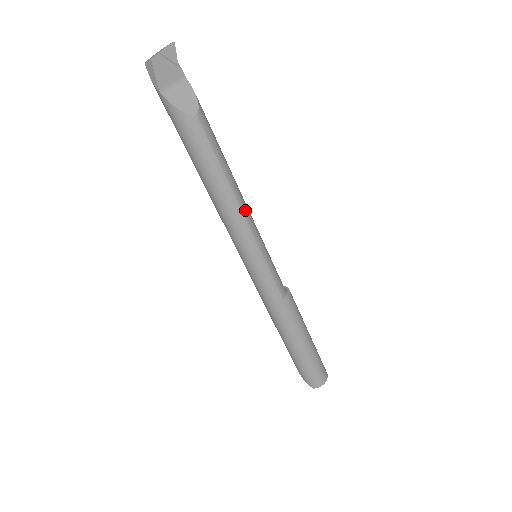
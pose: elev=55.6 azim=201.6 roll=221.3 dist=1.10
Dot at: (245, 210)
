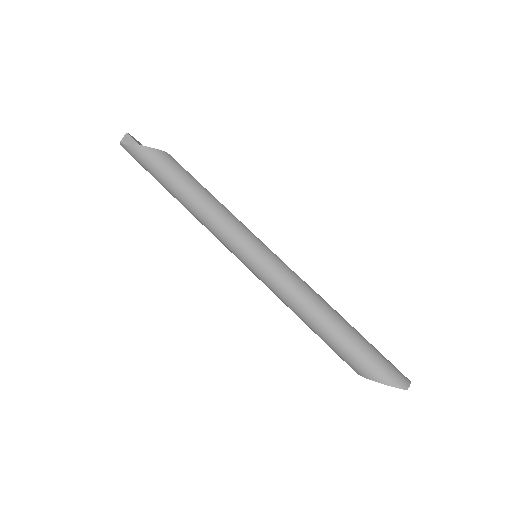
Dot at: (228, 211)
